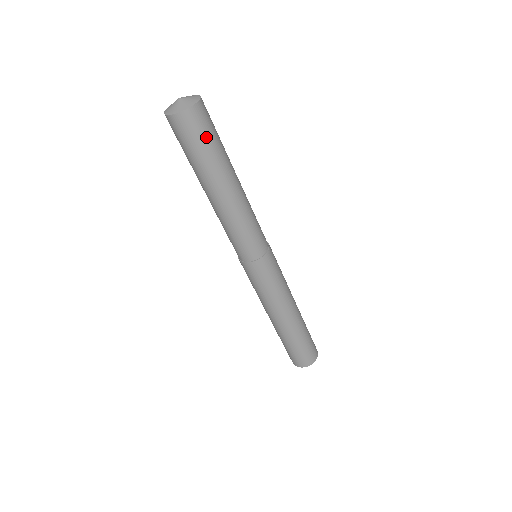
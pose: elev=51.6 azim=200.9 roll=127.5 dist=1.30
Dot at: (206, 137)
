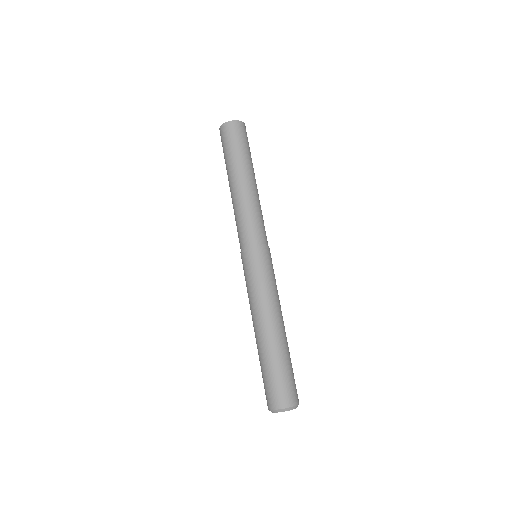
Dot at: (242, 141)
